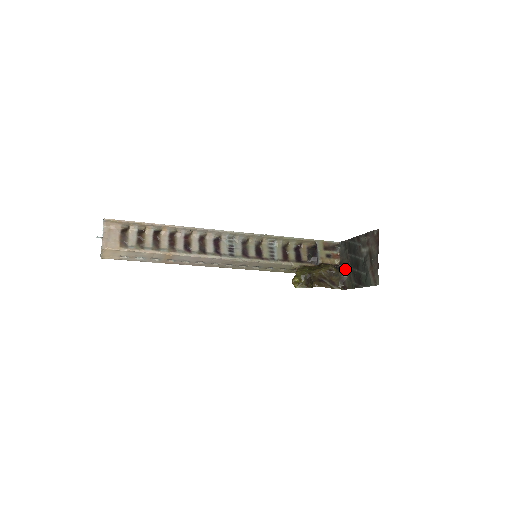
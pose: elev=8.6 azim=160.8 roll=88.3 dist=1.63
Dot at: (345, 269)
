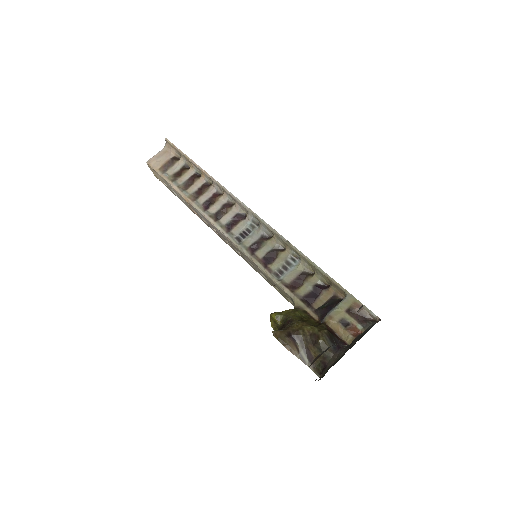
Dot at: (340, 352)
